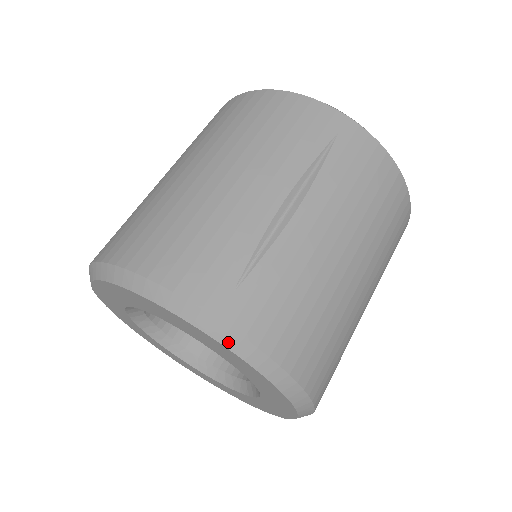
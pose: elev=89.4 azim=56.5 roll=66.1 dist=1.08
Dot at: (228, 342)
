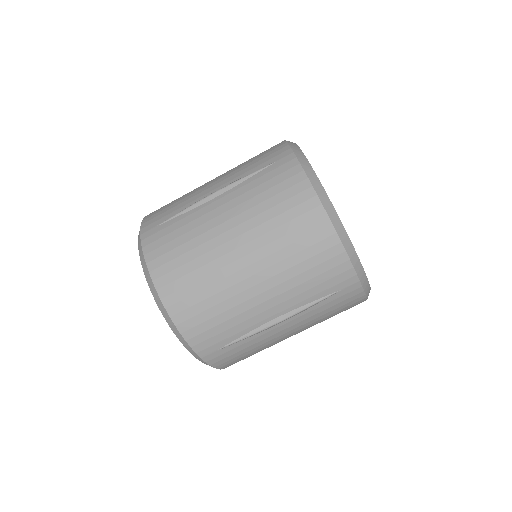
Dot at: (201, 361)
